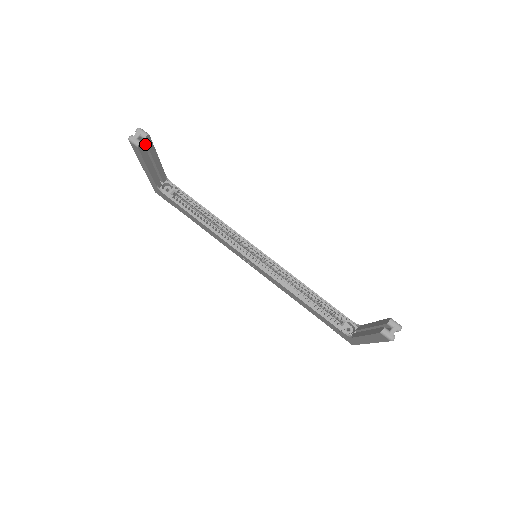
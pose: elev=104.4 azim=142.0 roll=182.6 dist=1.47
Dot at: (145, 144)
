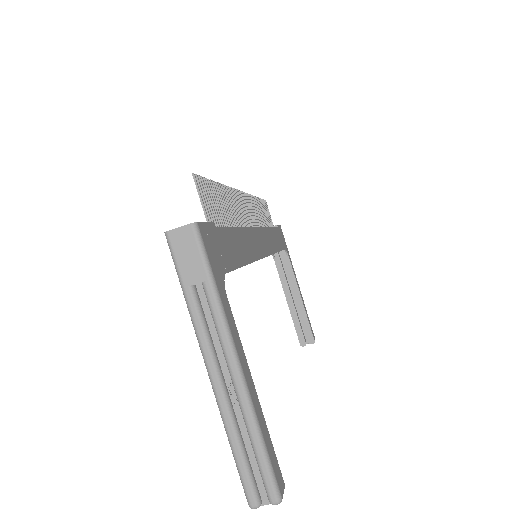
Dot at: occluded
